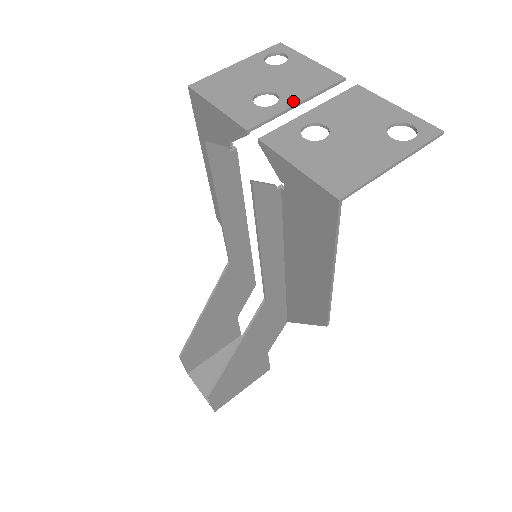
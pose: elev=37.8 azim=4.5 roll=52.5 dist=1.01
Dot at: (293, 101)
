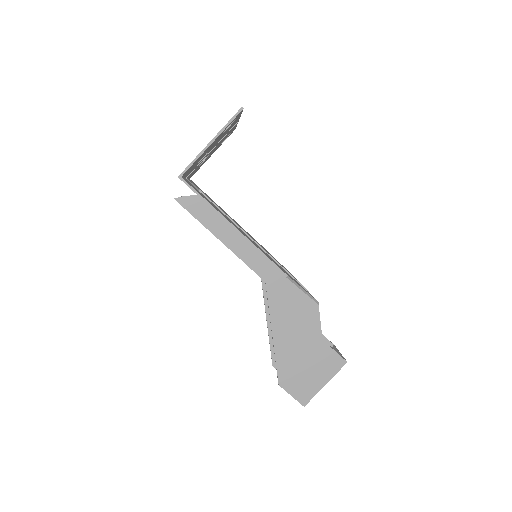
Dot at: occluded
